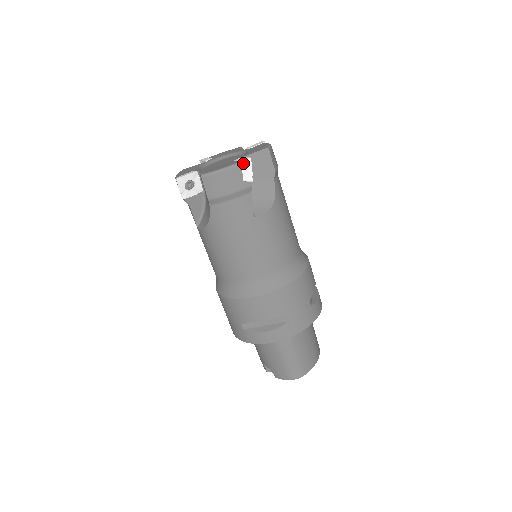
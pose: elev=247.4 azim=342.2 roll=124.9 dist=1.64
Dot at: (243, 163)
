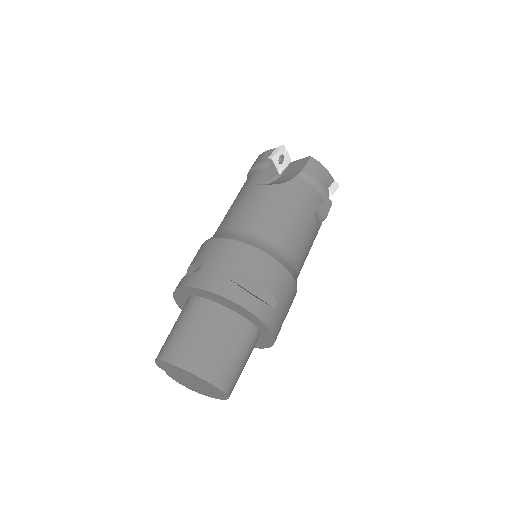
Dot at: (277, 148)
